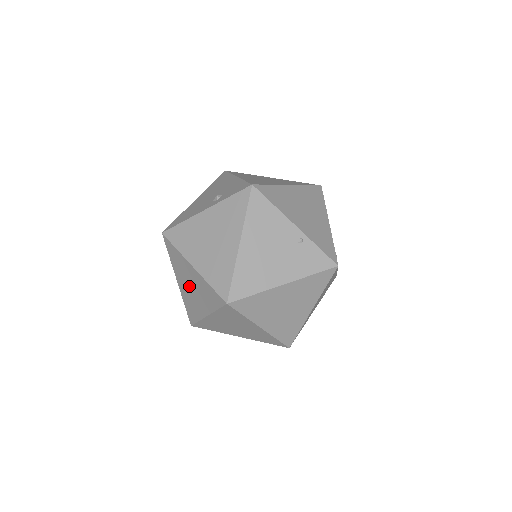
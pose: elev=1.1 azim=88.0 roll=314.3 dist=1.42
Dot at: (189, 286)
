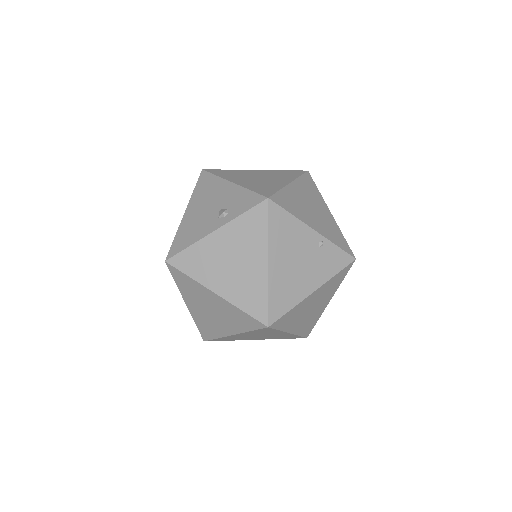
Dot at: (207, 310)
